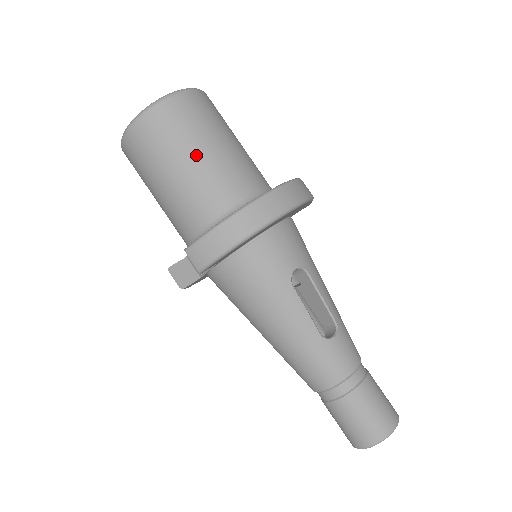
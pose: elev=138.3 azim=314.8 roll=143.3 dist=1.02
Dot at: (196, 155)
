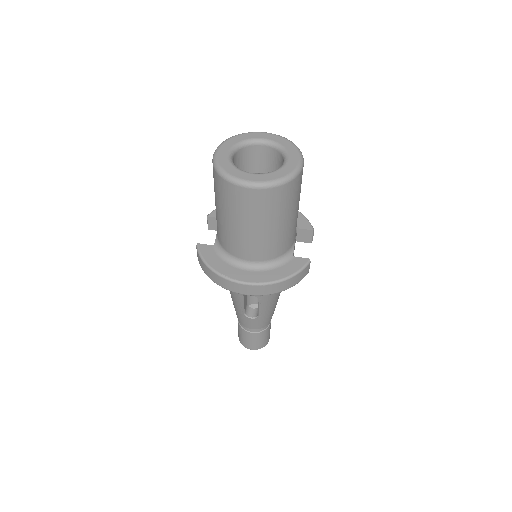
Dot at: (233, 223)
